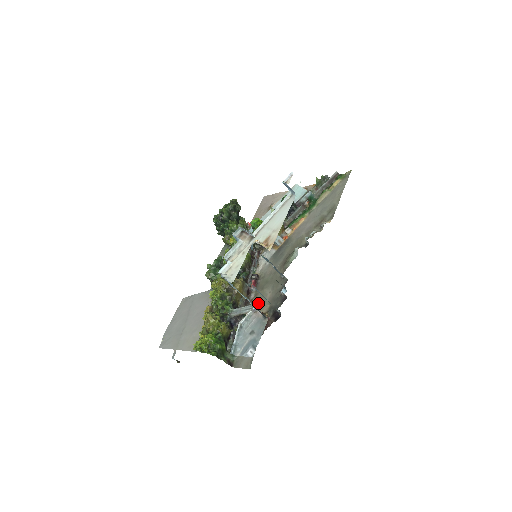
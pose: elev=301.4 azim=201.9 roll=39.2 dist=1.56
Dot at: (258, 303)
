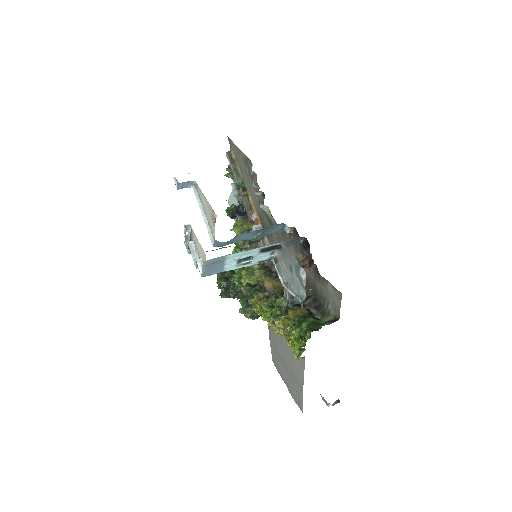
Dot at: occluded
